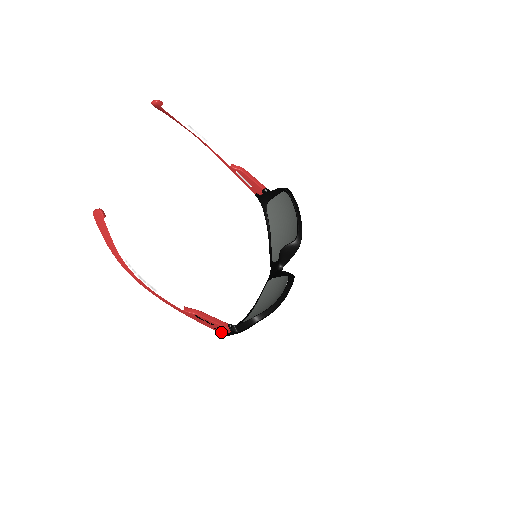
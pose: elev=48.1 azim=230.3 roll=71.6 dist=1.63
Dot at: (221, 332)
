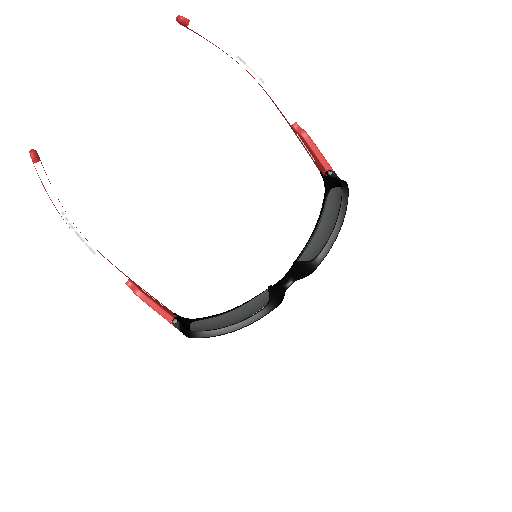
Dot at: occluded
